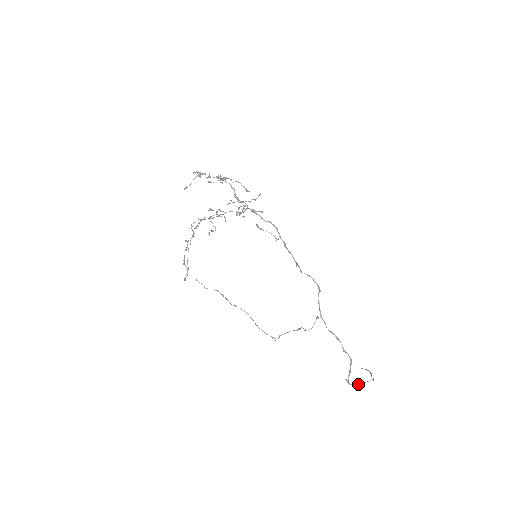
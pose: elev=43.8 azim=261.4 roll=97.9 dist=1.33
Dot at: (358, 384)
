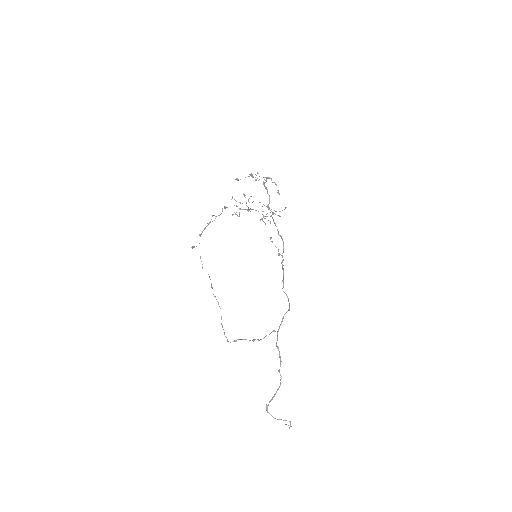
Dot at: occluded
